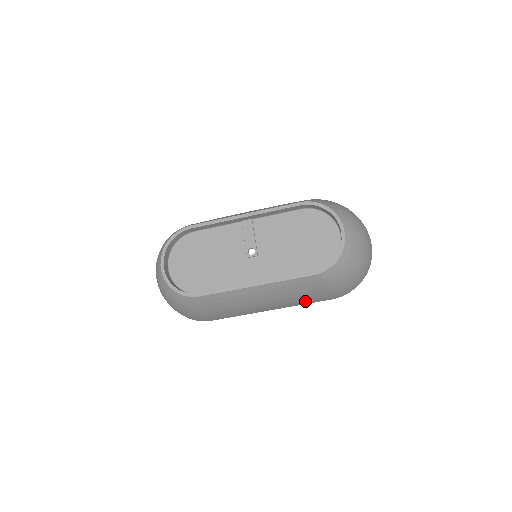
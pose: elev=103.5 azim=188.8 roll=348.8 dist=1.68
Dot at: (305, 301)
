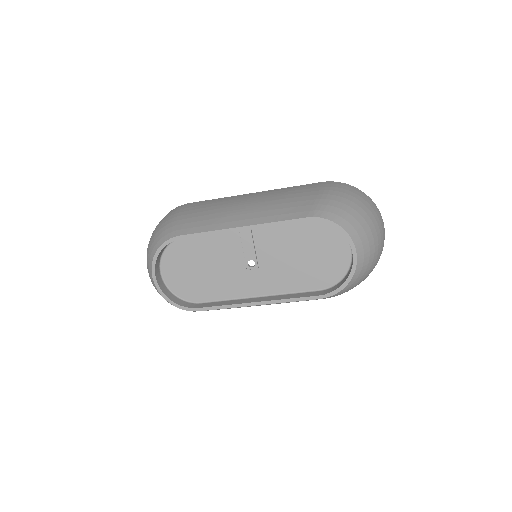
Dot at: occluded
